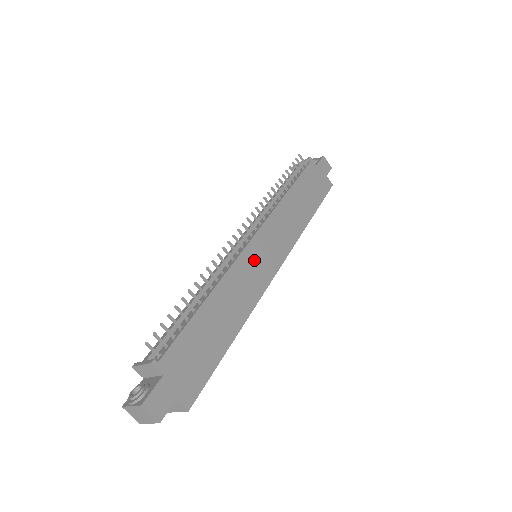
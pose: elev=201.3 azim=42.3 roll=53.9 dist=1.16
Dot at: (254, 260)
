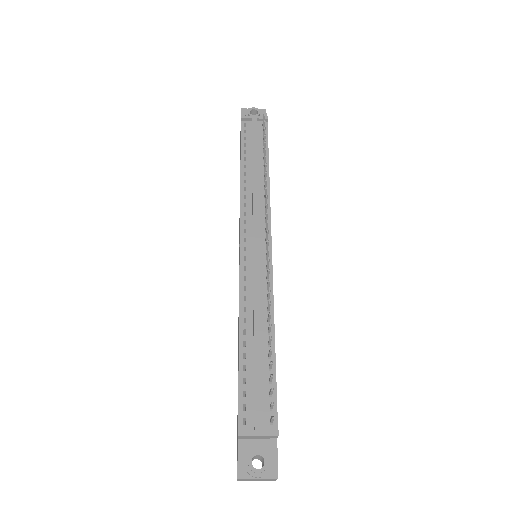
Dot at: occluded
